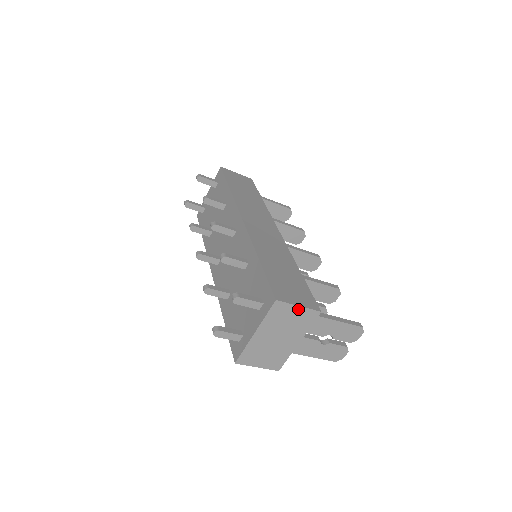
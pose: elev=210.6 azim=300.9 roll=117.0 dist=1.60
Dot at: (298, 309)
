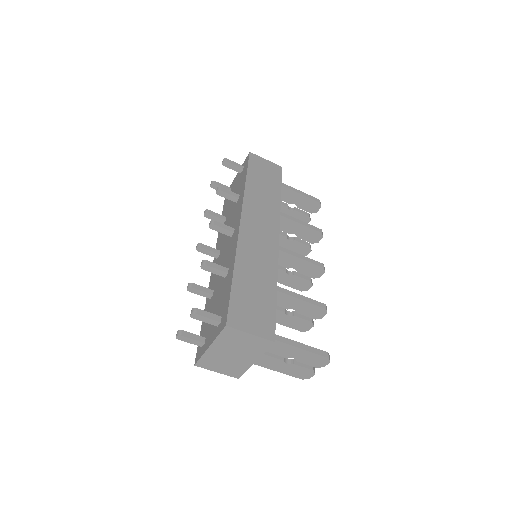
Dot at: (250, 336)
